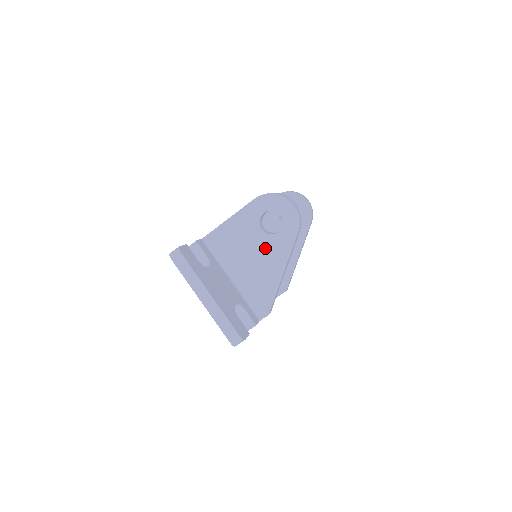
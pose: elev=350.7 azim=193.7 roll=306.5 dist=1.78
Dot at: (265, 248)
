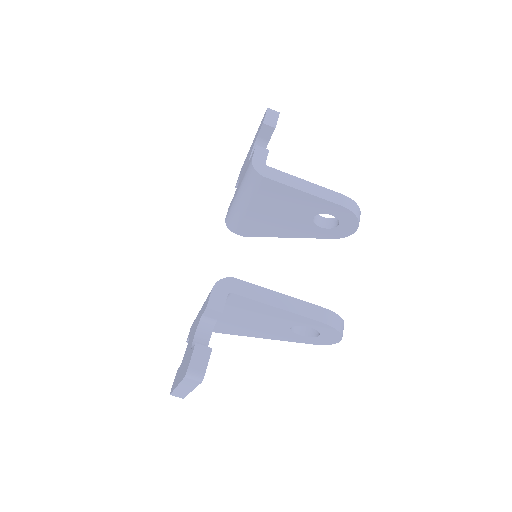
Dot at: (274, 329)
